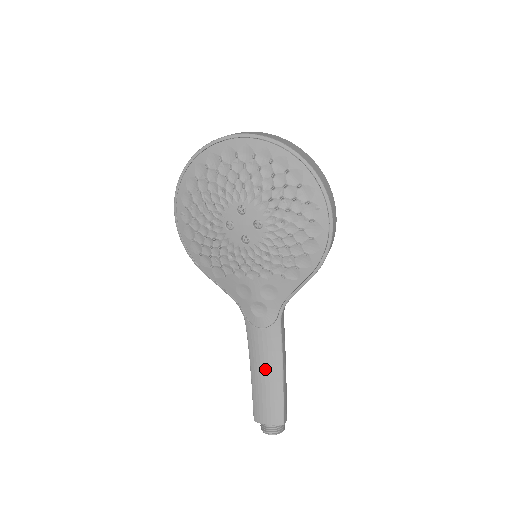
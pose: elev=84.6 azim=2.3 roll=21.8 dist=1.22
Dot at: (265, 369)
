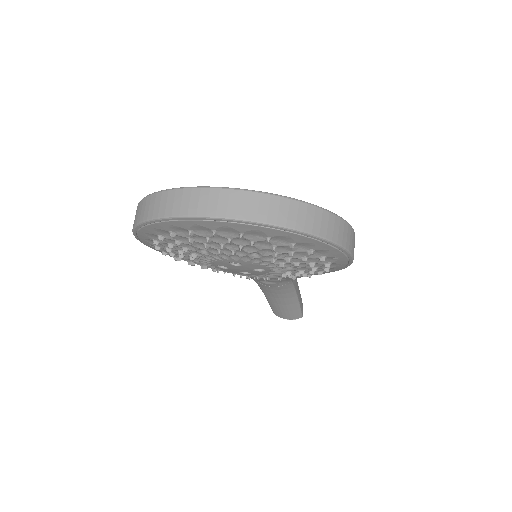
Dot at: (280, 300)
